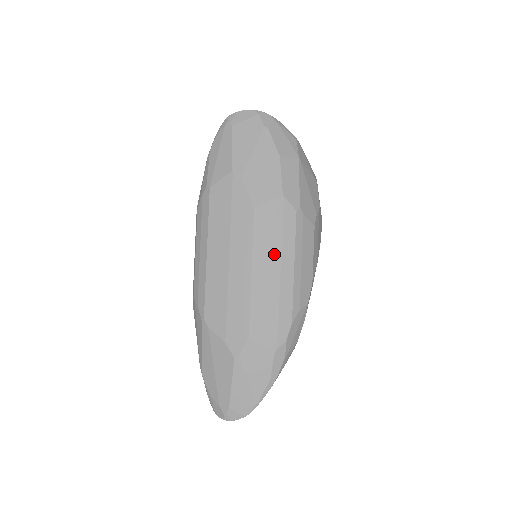
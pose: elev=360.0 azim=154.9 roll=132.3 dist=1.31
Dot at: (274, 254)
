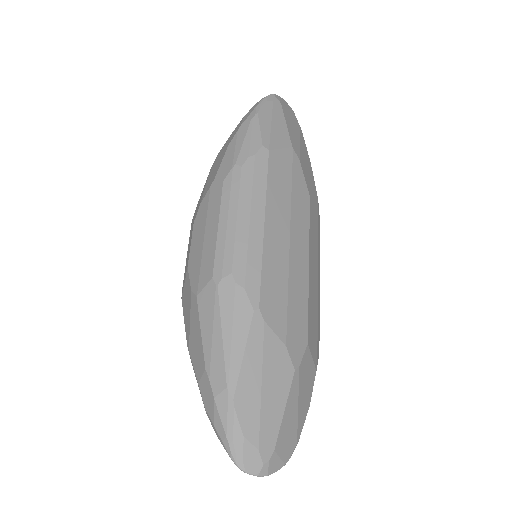
Dot at: (316, 254)
